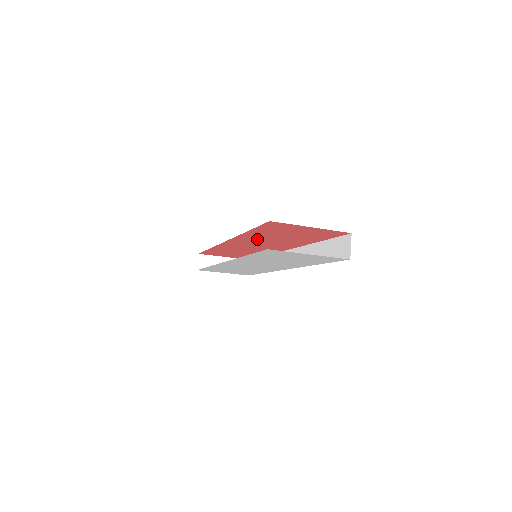
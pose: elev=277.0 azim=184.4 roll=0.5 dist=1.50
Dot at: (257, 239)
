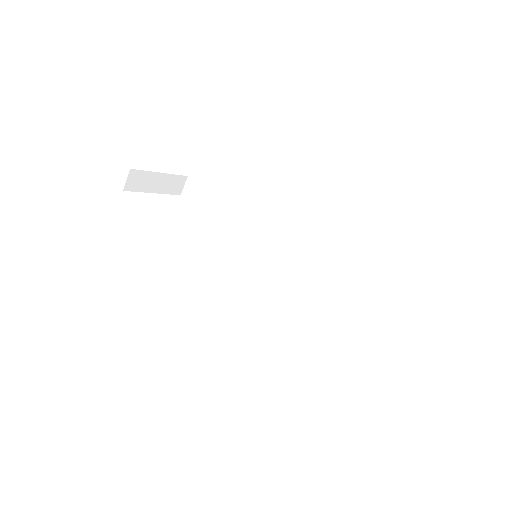
Dot at: occluded
